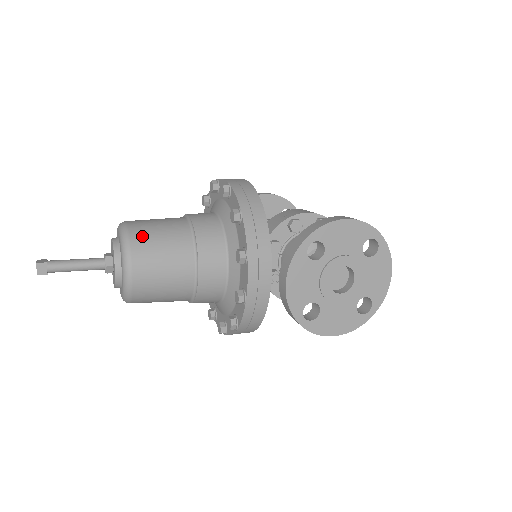
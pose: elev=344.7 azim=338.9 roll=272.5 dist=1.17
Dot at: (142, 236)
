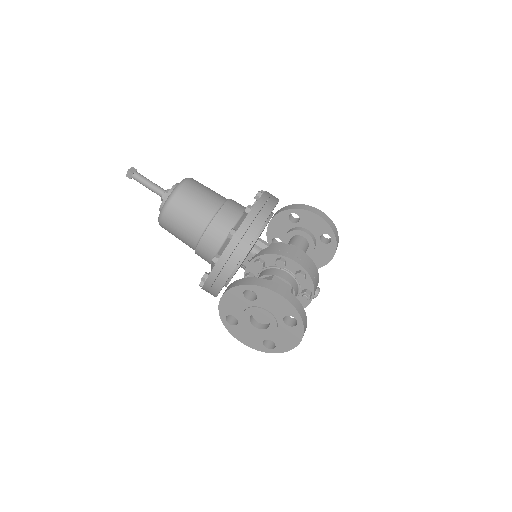
Dot at: (182, 200)
